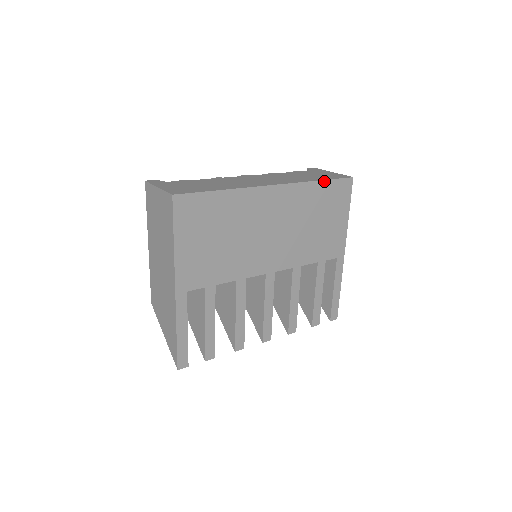
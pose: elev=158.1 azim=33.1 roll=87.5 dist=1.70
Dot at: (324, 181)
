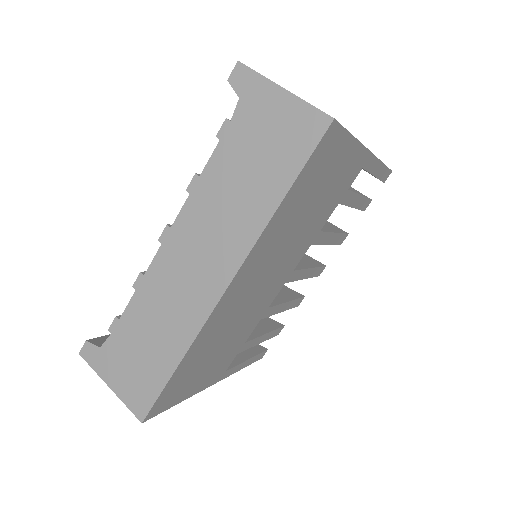
Dot at: (289, 191)
